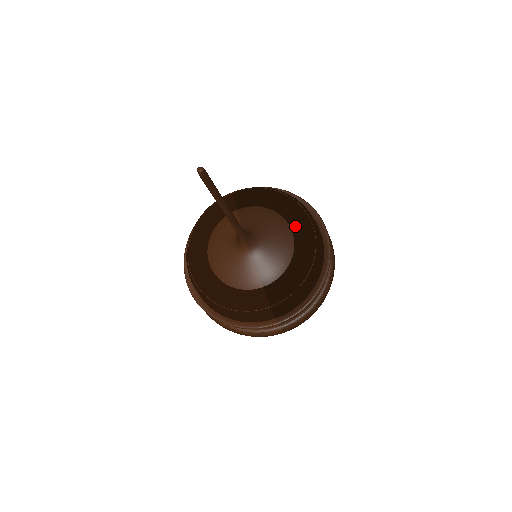
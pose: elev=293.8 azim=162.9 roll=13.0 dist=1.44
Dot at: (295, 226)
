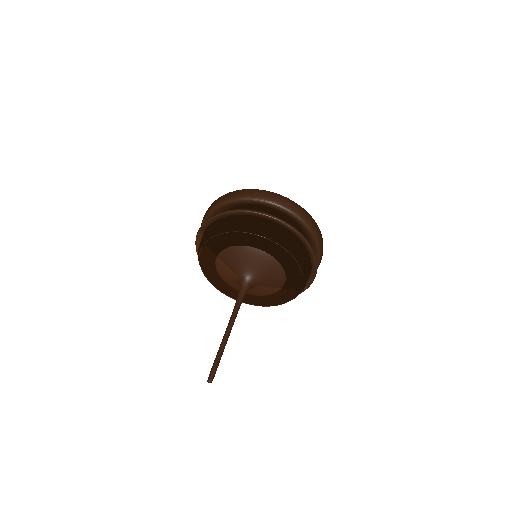
Dot at: (263, 247)
